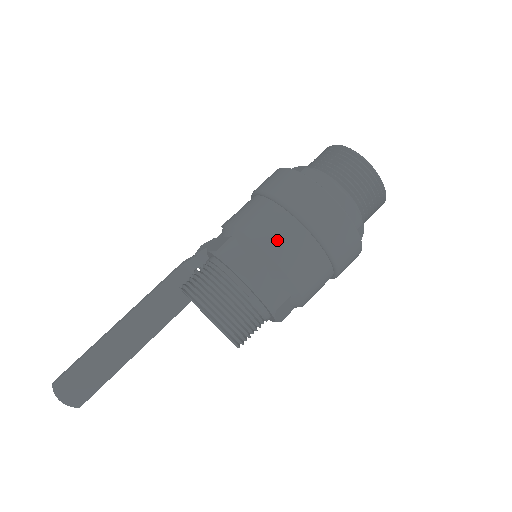
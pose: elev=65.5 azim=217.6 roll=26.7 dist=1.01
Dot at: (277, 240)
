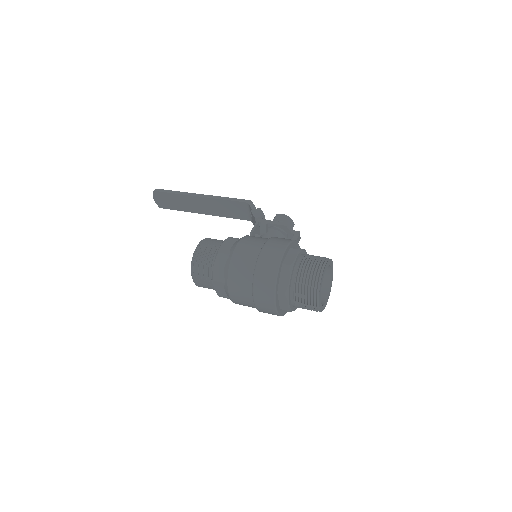
Dot at: (237, 282)
